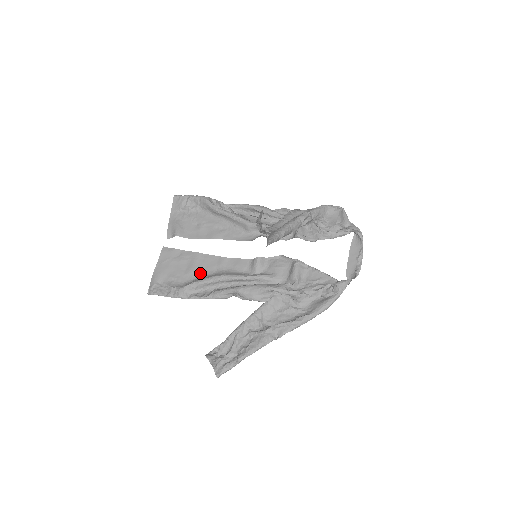
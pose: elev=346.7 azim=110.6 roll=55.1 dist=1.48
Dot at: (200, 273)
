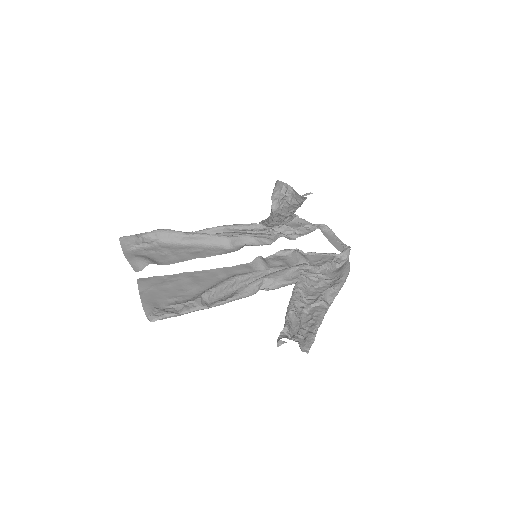
Dot at: (204, 286)
